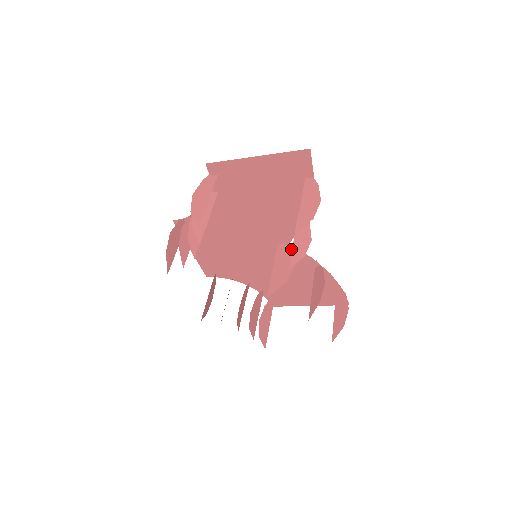
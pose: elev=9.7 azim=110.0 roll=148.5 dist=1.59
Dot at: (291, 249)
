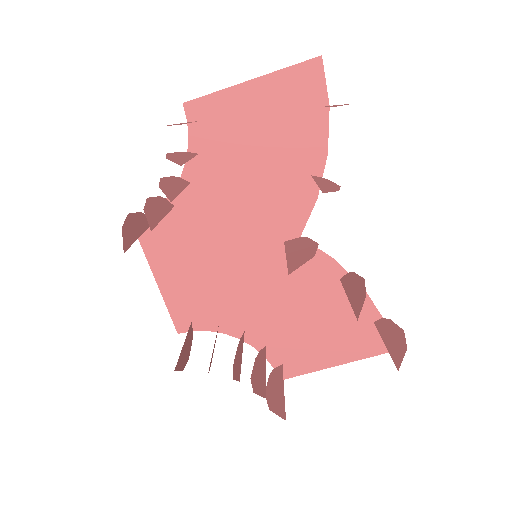
Dot at: (306, 238)
